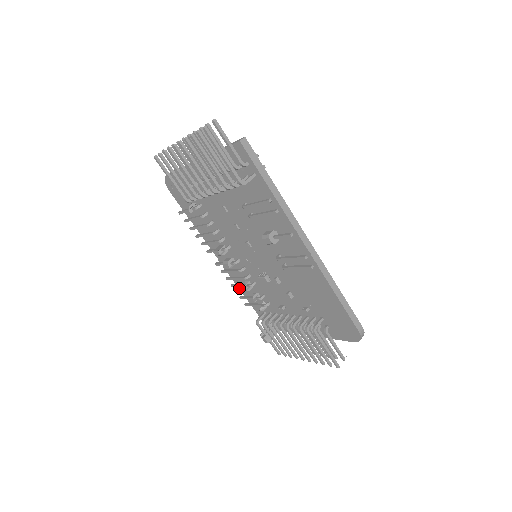
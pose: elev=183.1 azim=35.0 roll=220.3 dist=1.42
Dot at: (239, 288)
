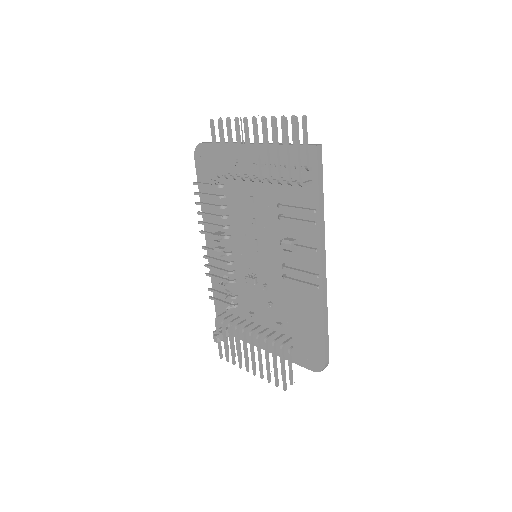
Dot at: (211, 279)
